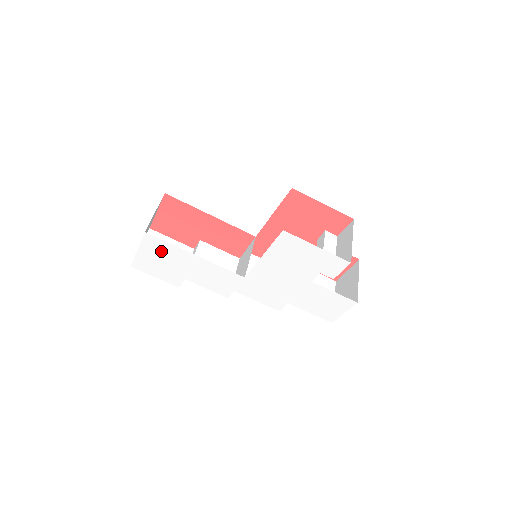
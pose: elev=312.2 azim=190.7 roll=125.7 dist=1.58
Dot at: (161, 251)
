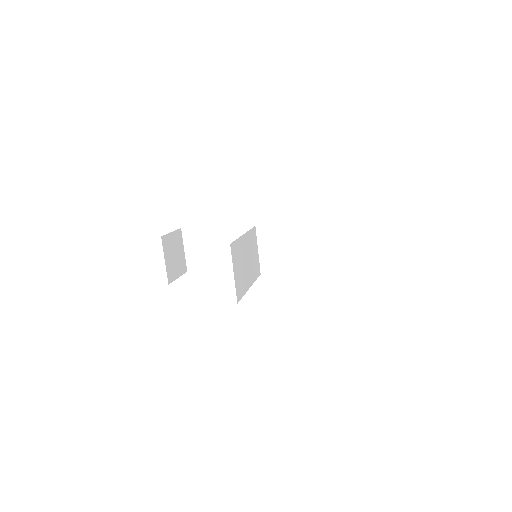
Dot at: occluded
